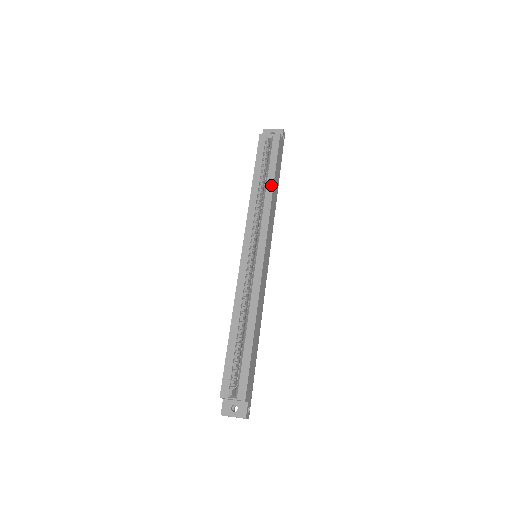
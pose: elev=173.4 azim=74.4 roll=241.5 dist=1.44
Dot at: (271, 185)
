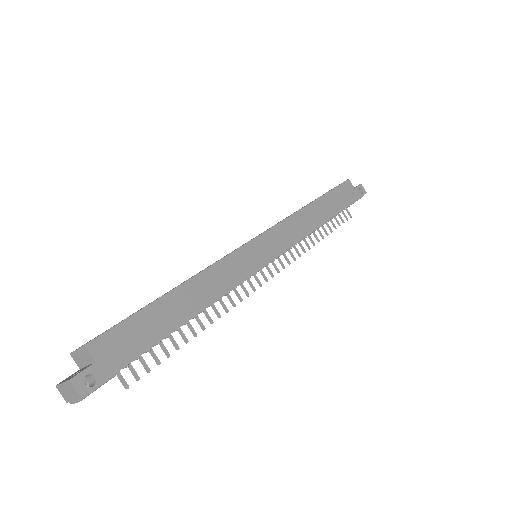
Dot at: (310, 203)
